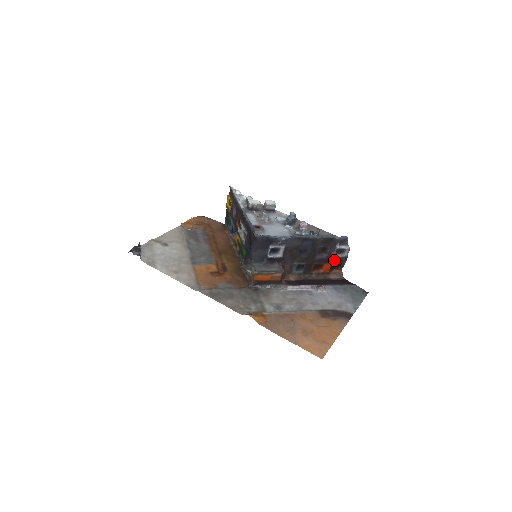
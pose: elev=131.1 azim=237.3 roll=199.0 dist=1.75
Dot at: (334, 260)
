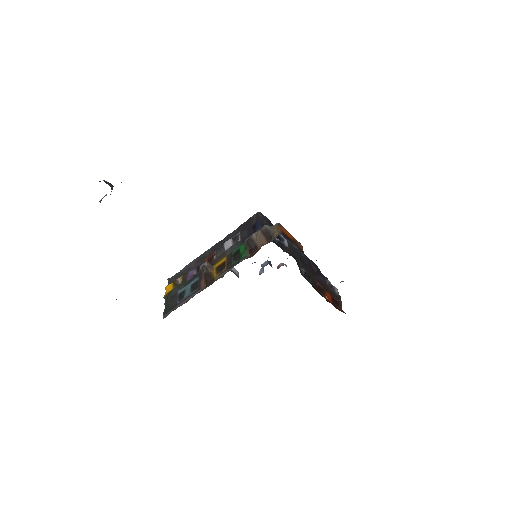
Dot at: (331, 293)
